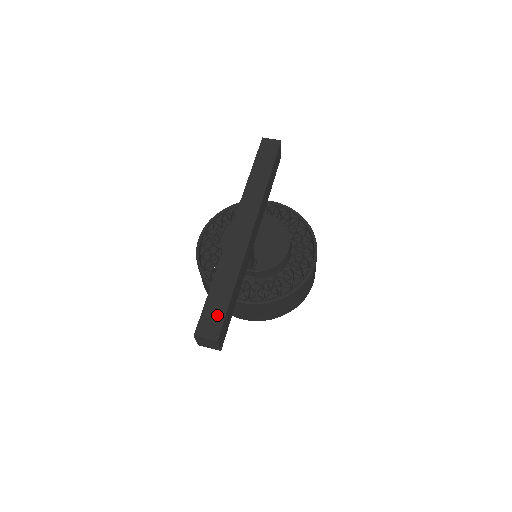
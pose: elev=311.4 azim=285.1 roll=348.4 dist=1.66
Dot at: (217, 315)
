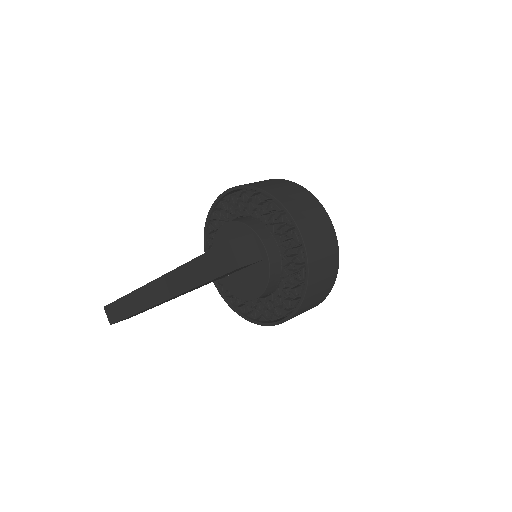
Dot at: (116, 315)
